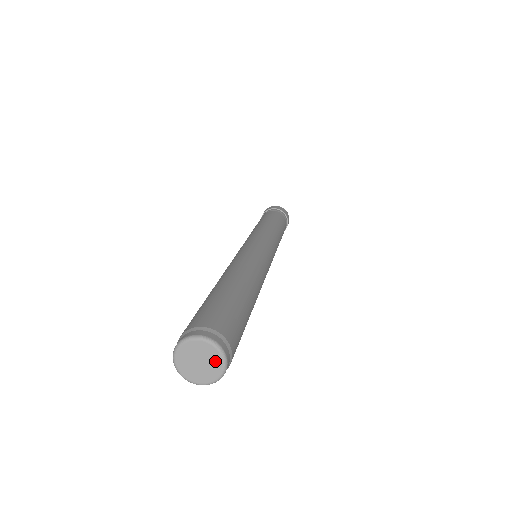
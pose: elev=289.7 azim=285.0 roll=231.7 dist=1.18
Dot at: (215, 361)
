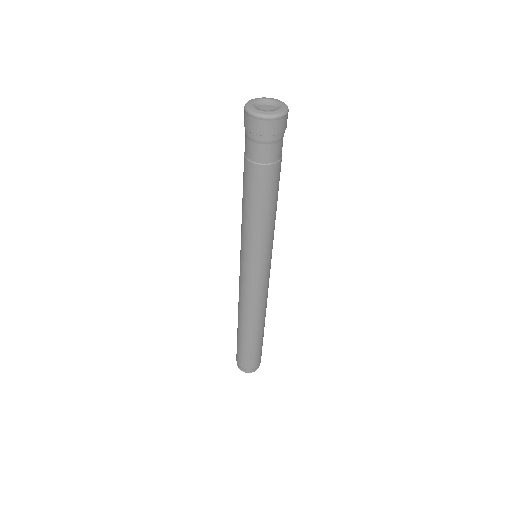
Dot at: occluded
